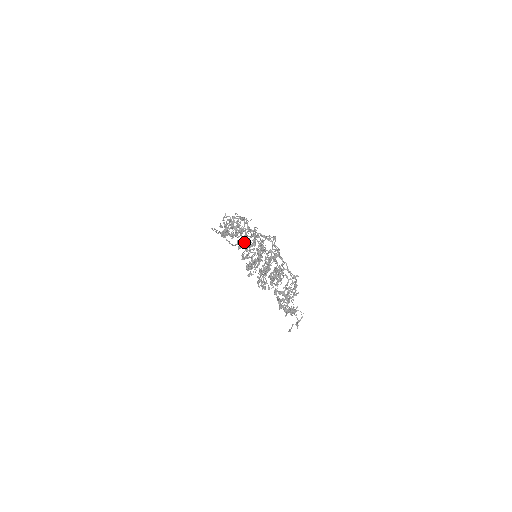
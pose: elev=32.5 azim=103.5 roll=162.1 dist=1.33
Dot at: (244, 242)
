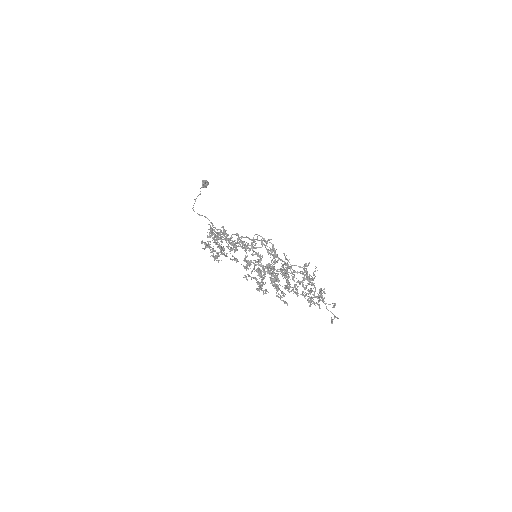
Dot at: (236, 250)
